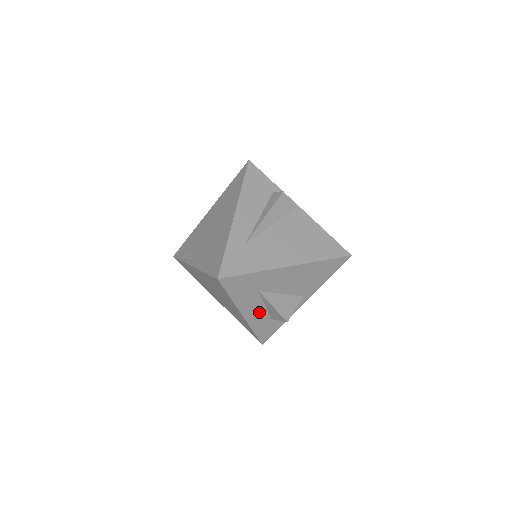
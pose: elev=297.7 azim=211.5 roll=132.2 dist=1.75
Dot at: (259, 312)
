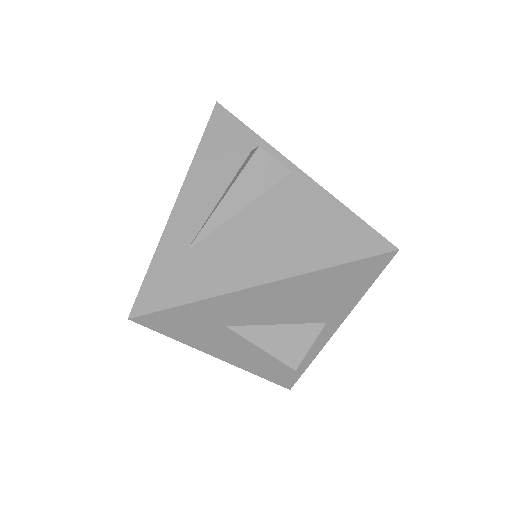
Dot at: (251, 352)
